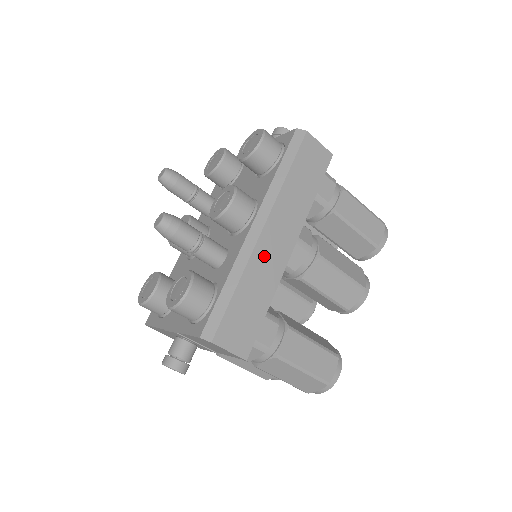
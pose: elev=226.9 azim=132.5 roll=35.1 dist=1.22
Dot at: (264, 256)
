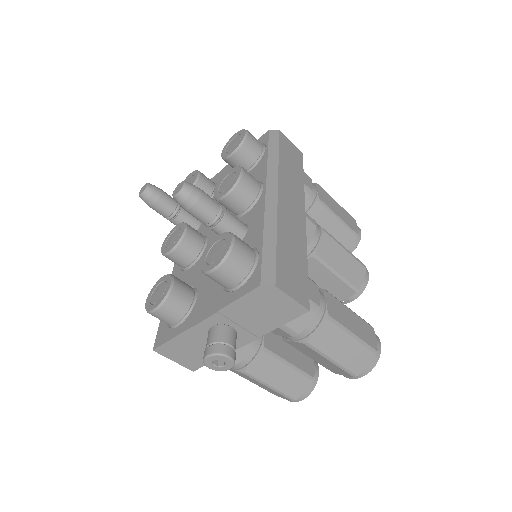
Dot at: (287, 217)
